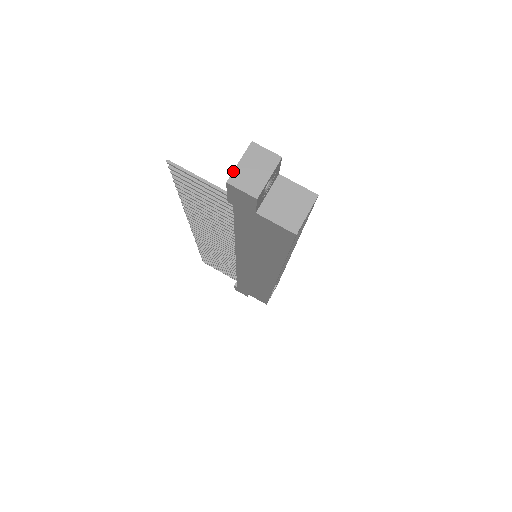
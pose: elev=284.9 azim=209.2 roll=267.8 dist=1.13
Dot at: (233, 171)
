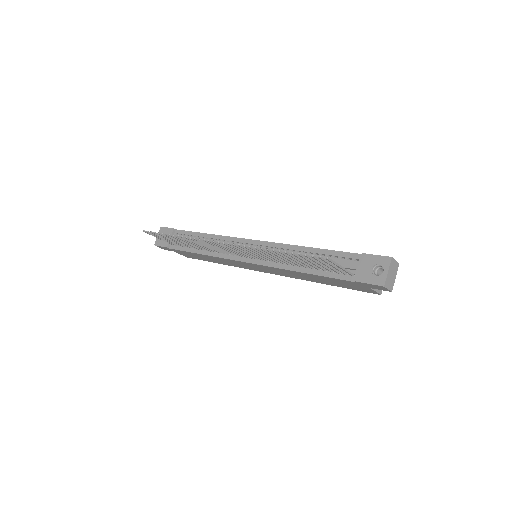
Dot at: (386, 279)
